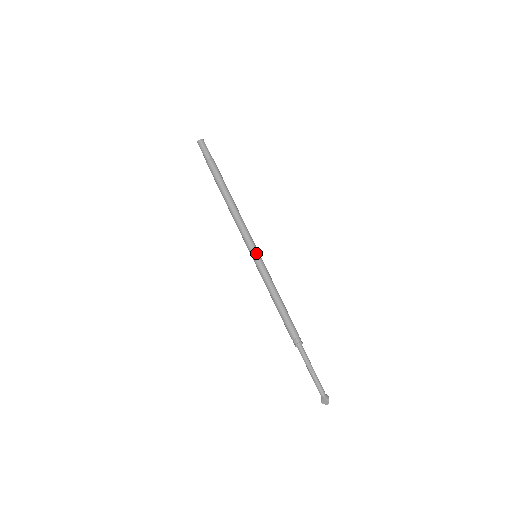
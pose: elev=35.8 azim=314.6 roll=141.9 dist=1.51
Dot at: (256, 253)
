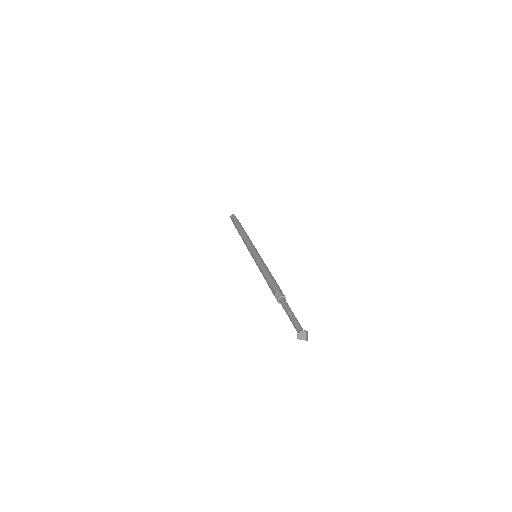
Dot at: (256, 252)
